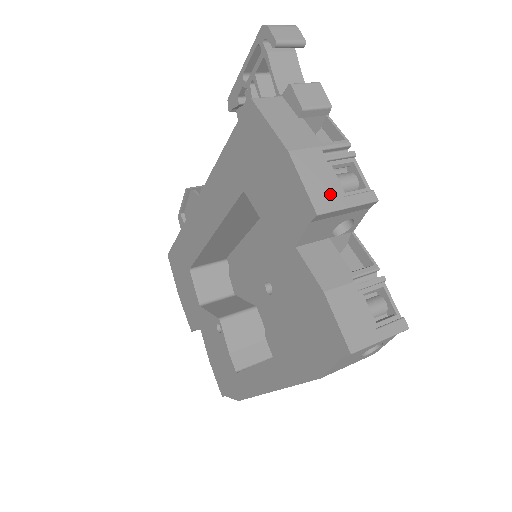
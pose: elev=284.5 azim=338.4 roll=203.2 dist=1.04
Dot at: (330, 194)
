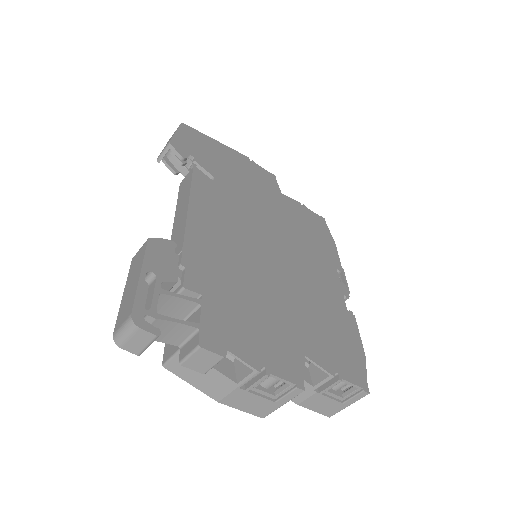
Dot at: (265, 406)
